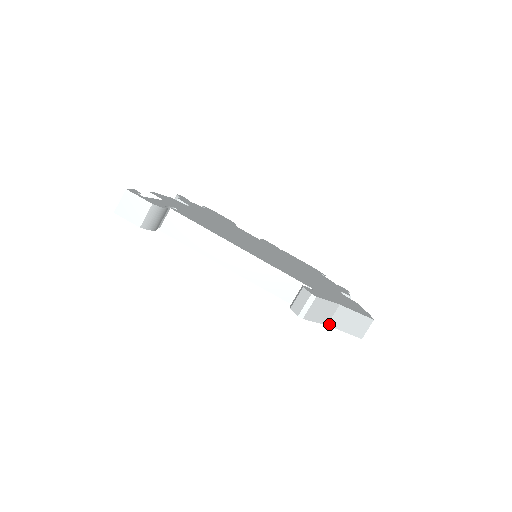
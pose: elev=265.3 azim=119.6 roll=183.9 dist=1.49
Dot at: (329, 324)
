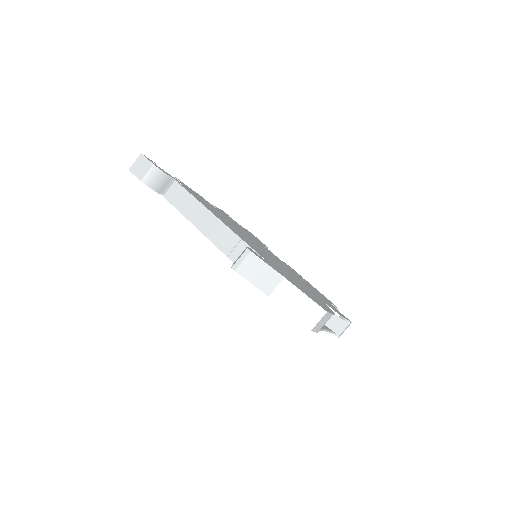
Dot at: (271, 296)
